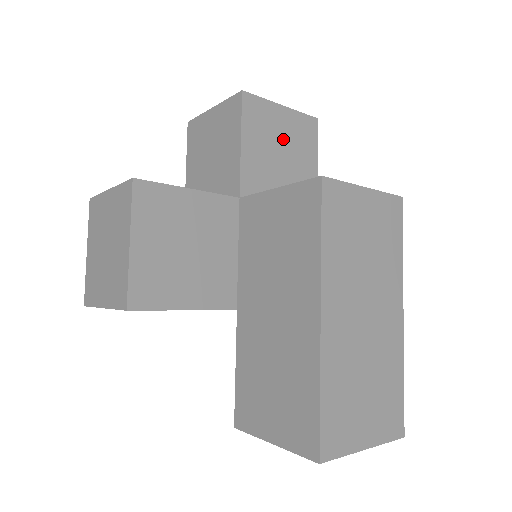
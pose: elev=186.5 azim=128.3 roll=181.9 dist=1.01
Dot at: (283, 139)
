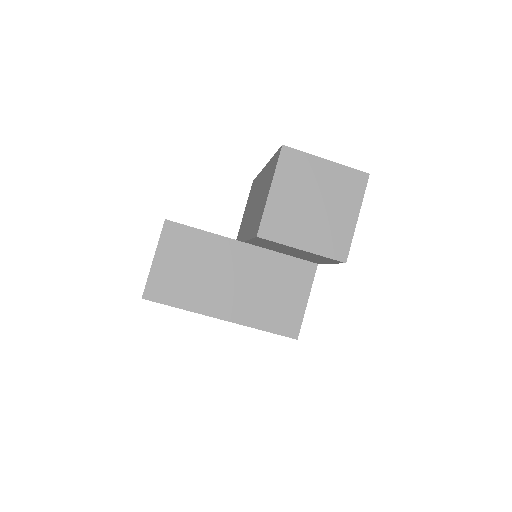
Dot at: occluded
